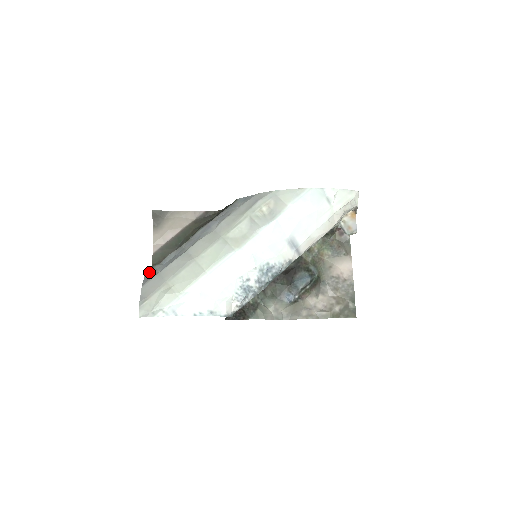
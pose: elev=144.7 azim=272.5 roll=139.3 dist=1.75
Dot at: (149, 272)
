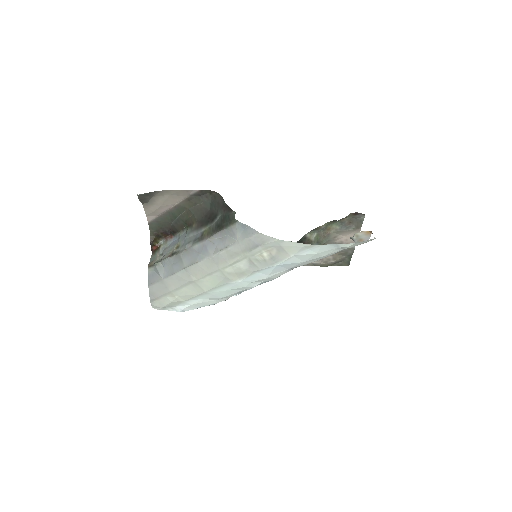
Dot at: (151, 269)
